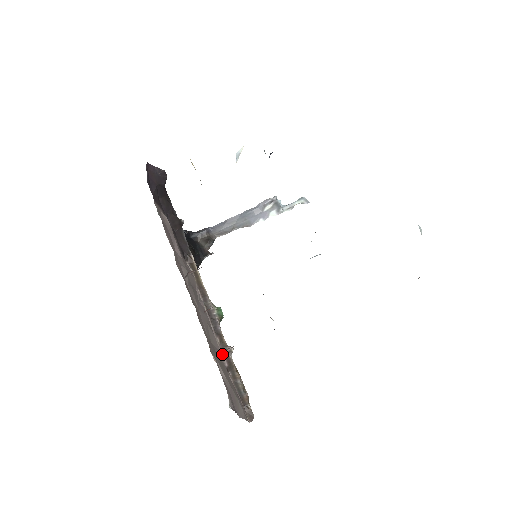
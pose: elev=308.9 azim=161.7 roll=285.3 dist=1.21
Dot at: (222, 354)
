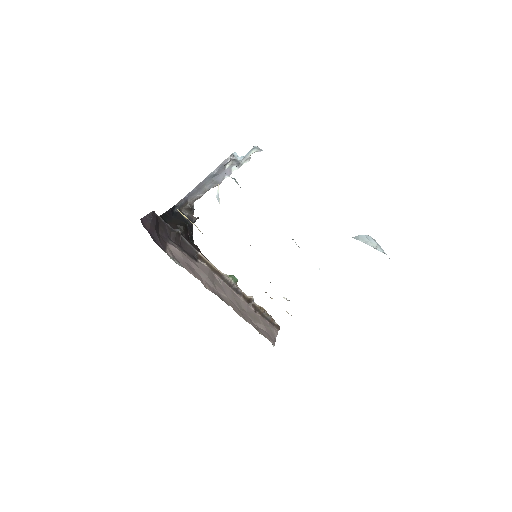
Dot at: (248, 304)
